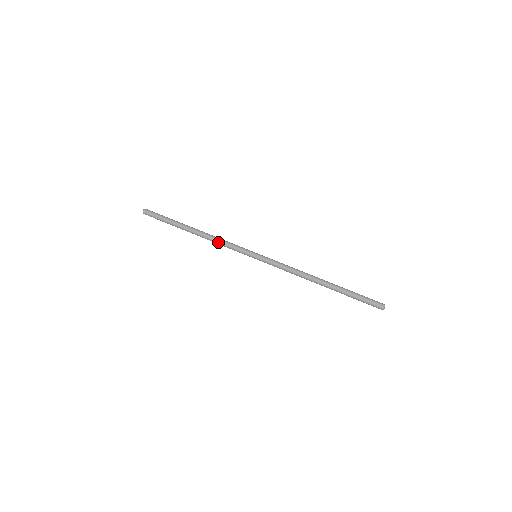
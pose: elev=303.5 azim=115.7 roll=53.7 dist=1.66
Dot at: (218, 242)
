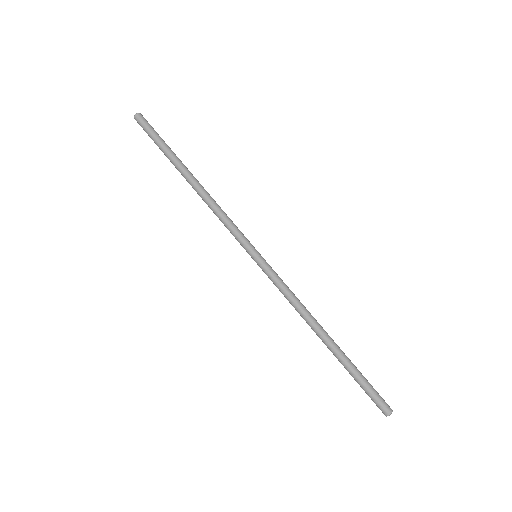
Dot at: (215, 211)
